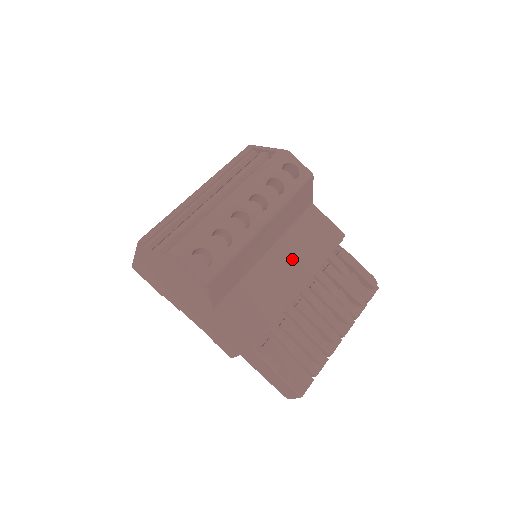
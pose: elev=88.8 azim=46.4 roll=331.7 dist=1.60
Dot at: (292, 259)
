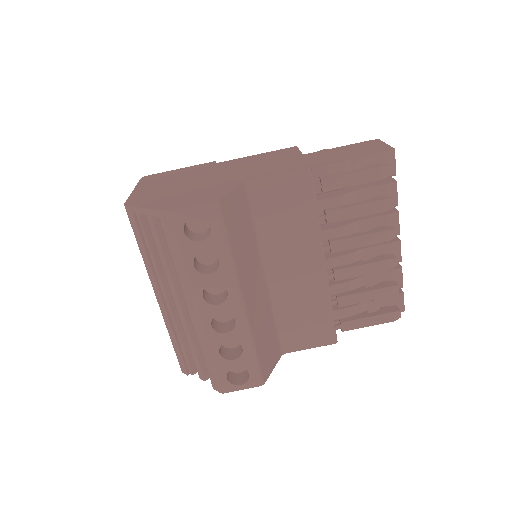
Dot at: (290, 255)
